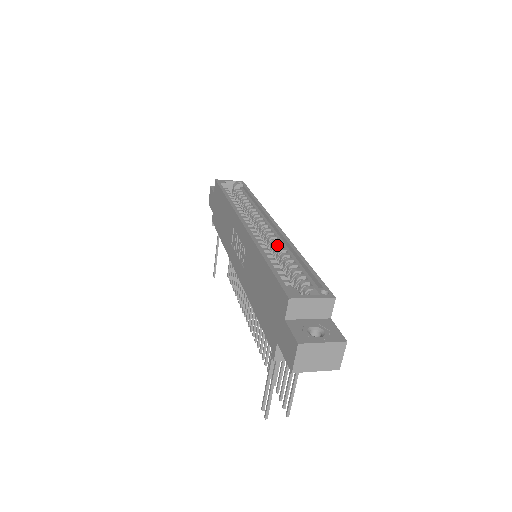
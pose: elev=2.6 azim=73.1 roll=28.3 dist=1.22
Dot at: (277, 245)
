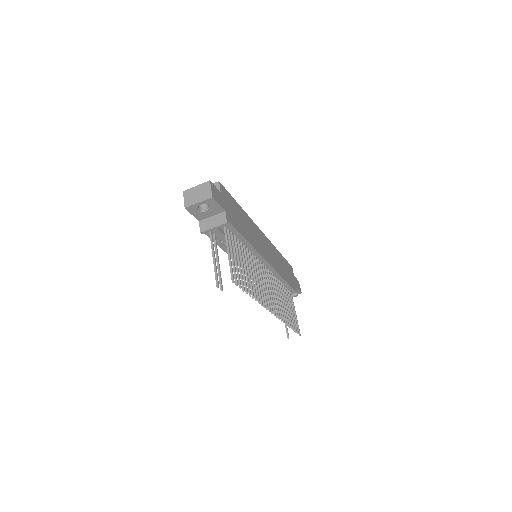
Dot at: occluded
